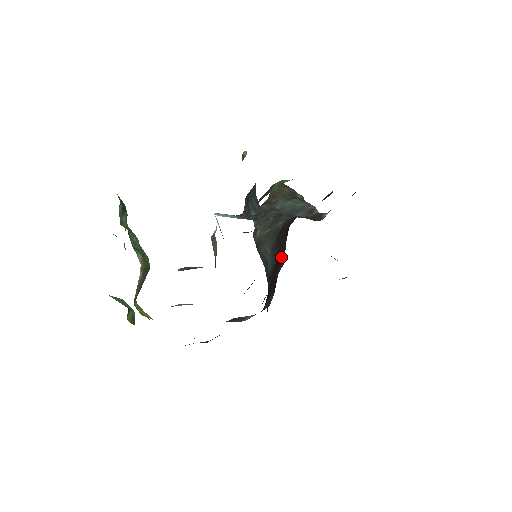
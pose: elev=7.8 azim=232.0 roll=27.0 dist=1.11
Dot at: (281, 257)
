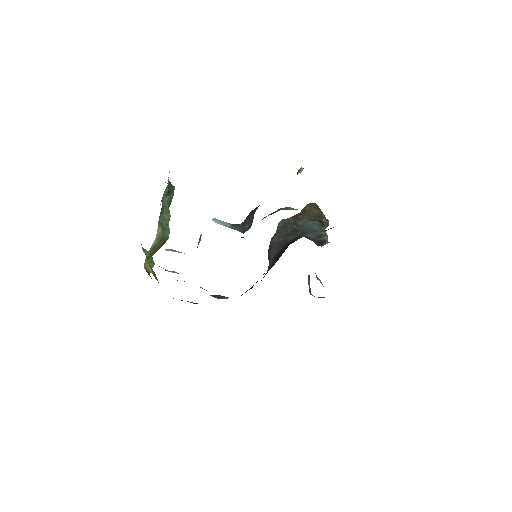
Dot at: occluded
